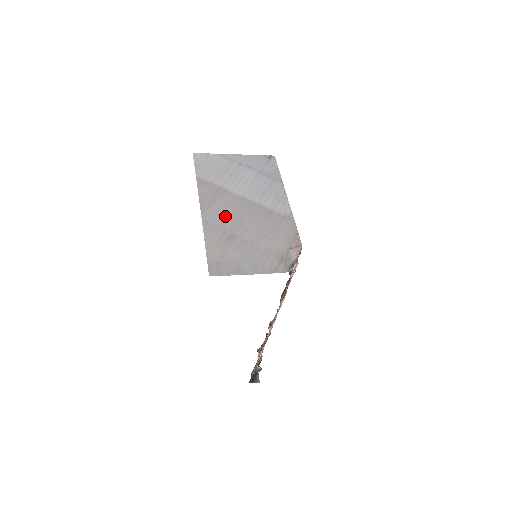
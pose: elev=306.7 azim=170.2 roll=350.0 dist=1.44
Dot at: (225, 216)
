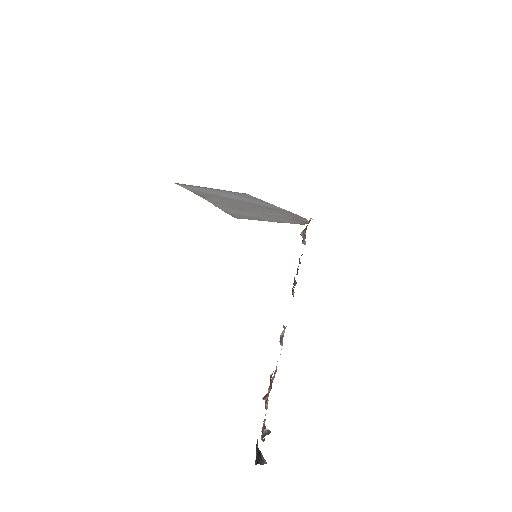
Dot at: (226, 202)
